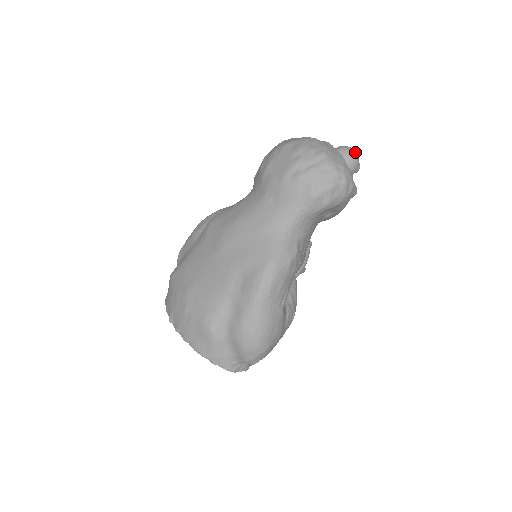
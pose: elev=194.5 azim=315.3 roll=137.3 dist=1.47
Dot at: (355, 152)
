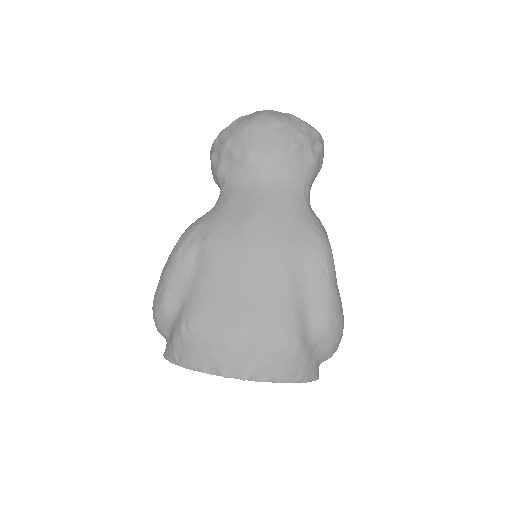
Dot at: occluded
